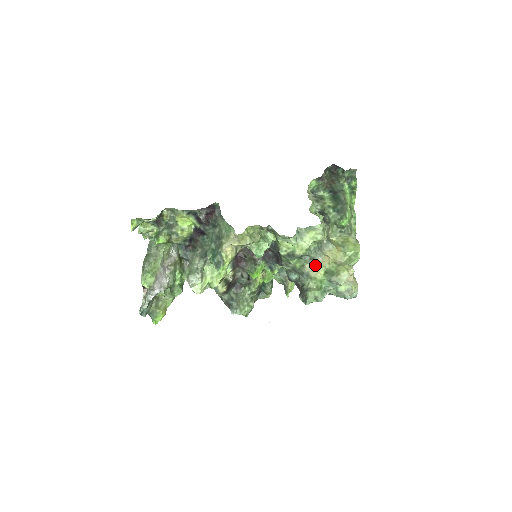
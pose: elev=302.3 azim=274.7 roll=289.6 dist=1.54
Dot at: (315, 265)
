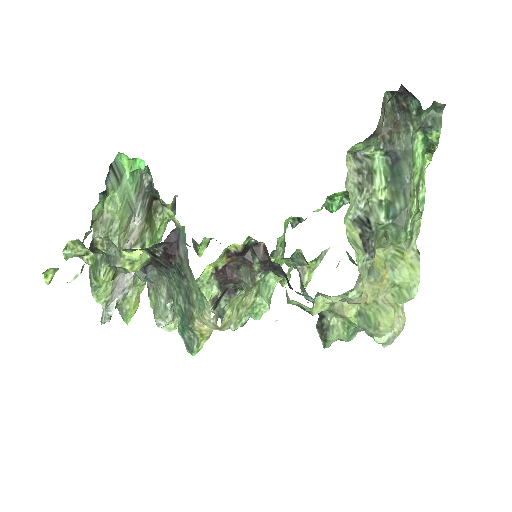
Dot at: (343, 305)
